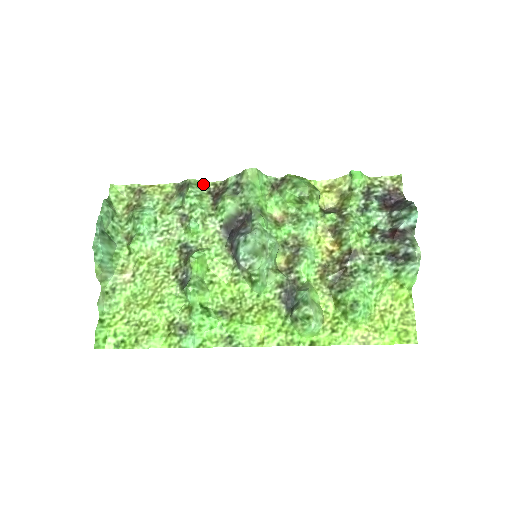
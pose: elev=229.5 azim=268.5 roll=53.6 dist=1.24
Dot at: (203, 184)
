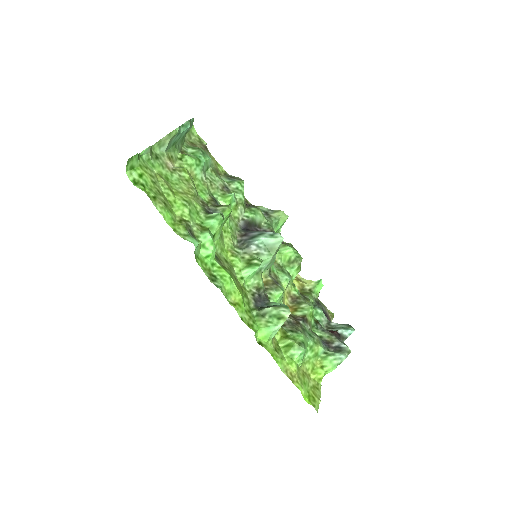
Dot at: occluded
